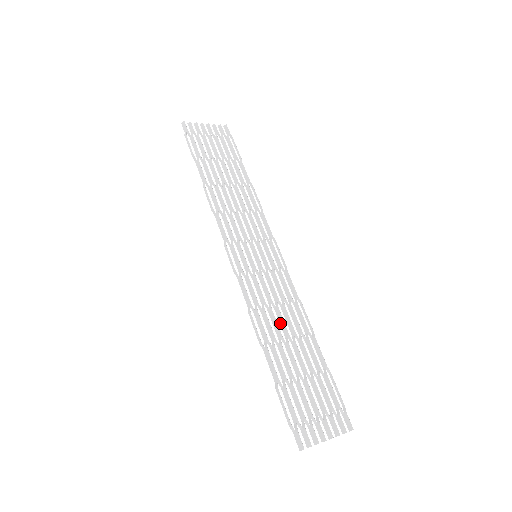
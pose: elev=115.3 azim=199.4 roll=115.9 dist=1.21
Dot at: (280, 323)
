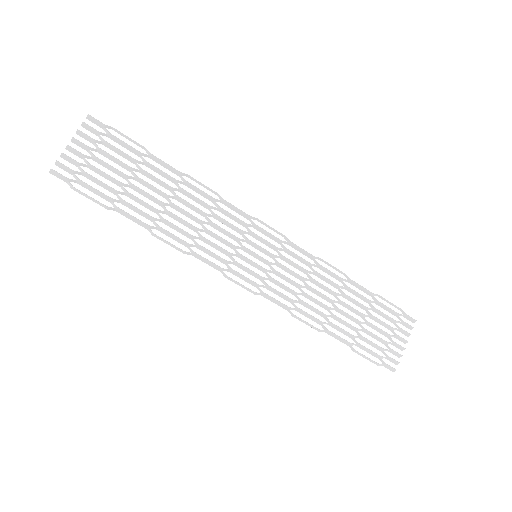
Dot at: (319, 296)
